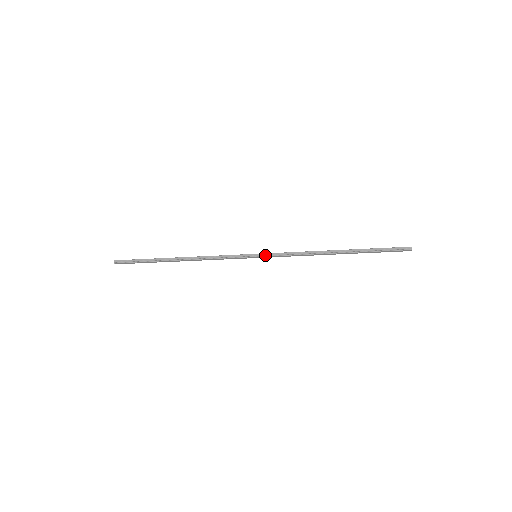
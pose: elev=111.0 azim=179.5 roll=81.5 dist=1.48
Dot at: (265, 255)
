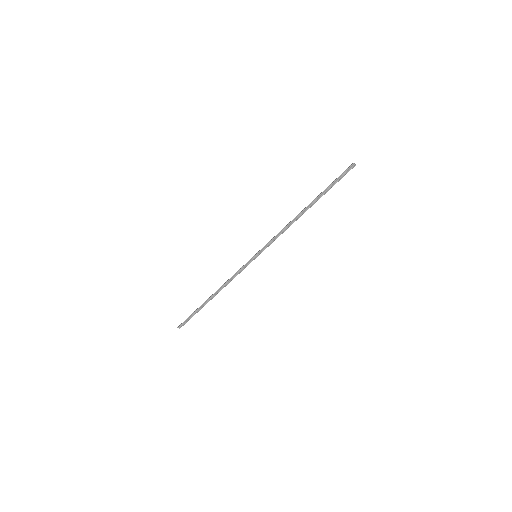
Dot at: (261, 251)
